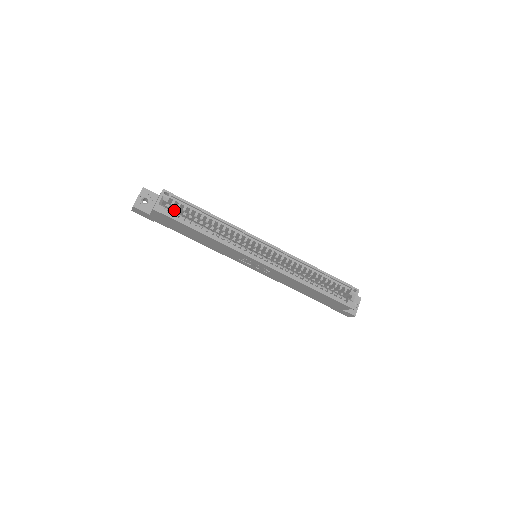
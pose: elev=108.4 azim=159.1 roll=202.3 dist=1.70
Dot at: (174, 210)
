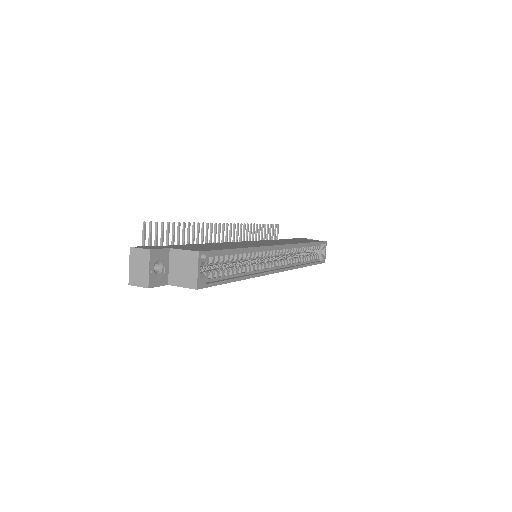
Dot at: occluded
